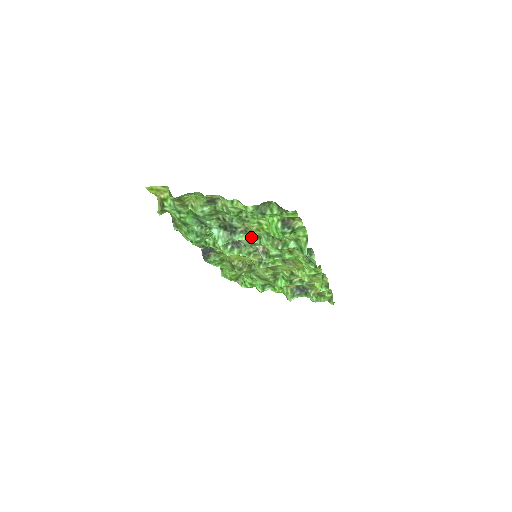
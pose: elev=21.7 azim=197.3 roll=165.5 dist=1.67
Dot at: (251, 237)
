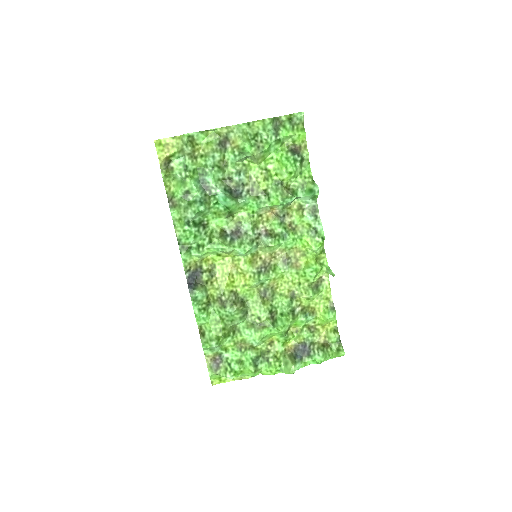
Dot at: (258, 197)
